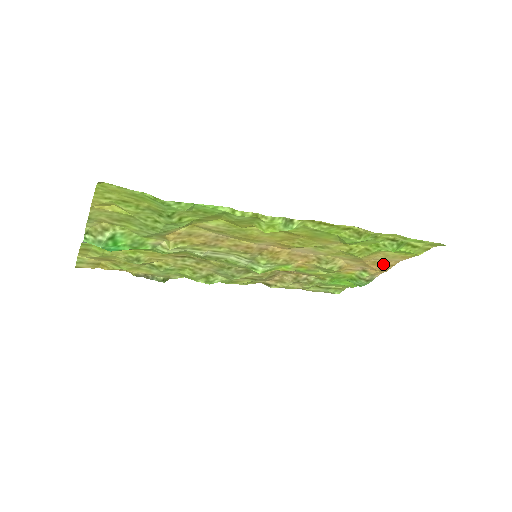
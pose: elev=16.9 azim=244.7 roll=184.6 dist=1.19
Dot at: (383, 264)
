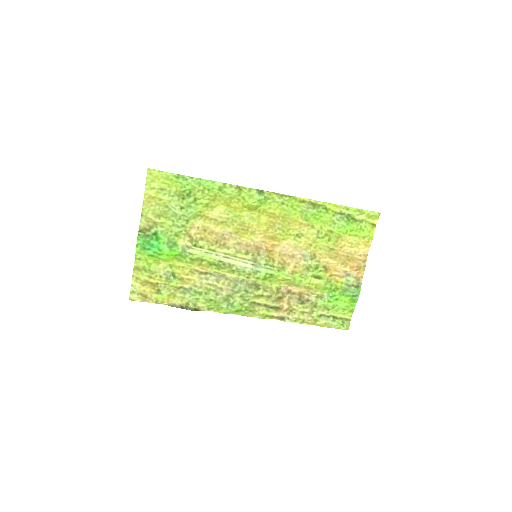
Dot at: (356, 260)
